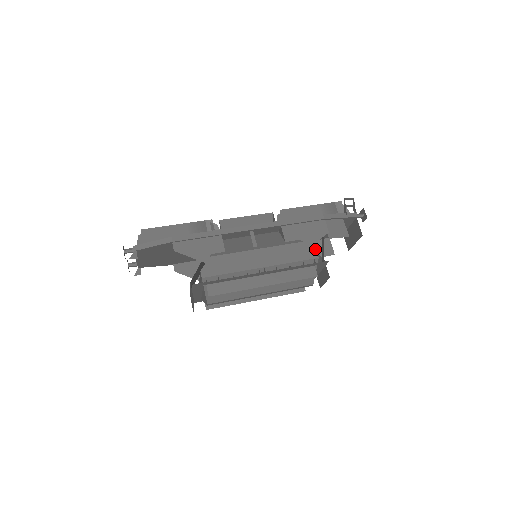
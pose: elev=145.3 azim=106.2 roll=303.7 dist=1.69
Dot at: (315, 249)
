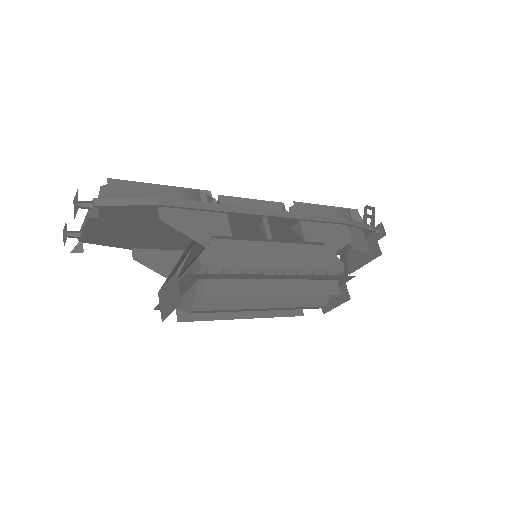
Dot at: occluded
